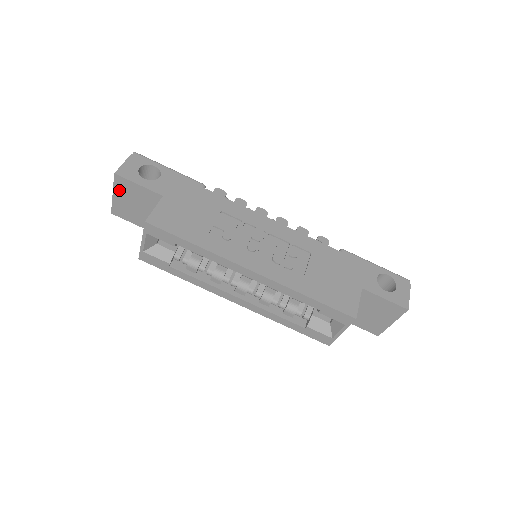
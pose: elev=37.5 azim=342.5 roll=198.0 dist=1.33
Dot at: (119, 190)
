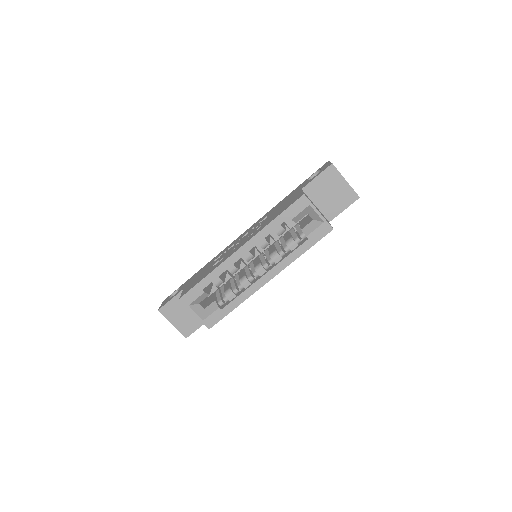
Dot at: (171, 317)
